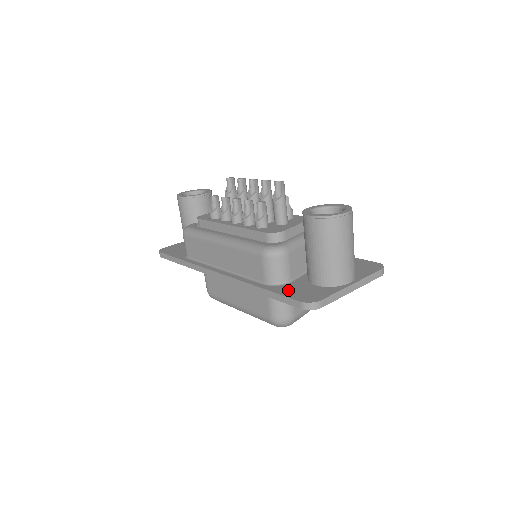
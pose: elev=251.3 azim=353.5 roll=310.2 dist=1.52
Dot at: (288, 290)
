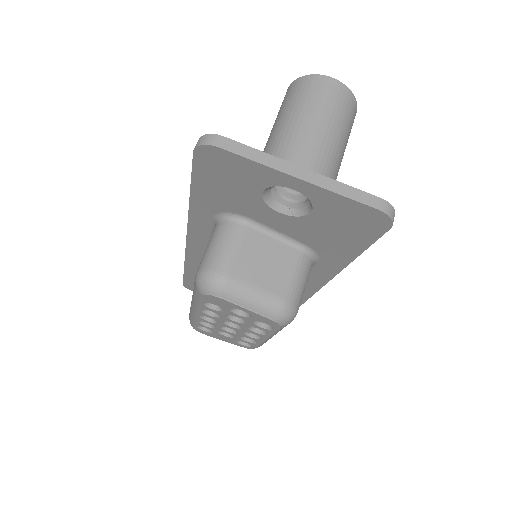
Dot at: occluded
